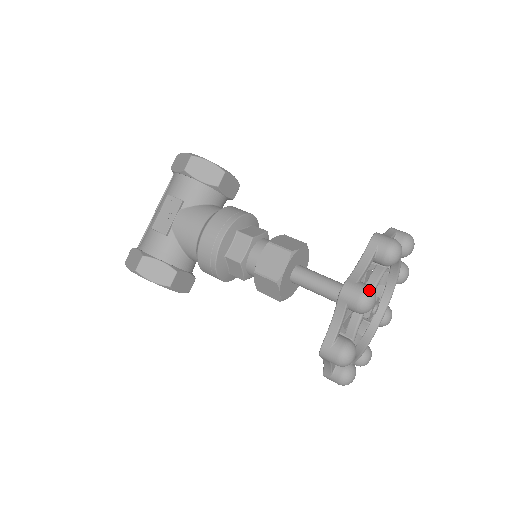
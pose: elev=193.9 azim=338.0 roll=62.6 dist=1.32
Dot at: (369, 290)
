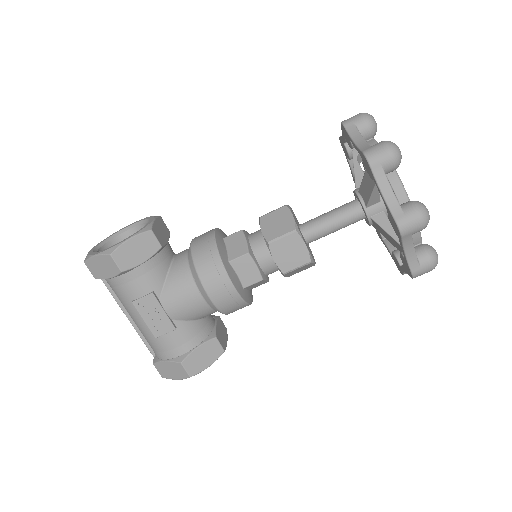
Dot at: (419, 208)
